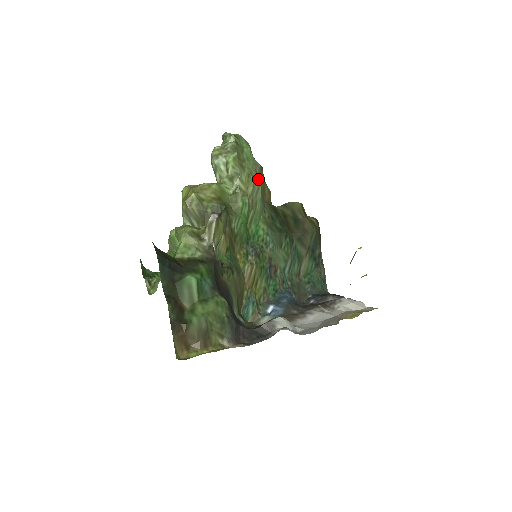
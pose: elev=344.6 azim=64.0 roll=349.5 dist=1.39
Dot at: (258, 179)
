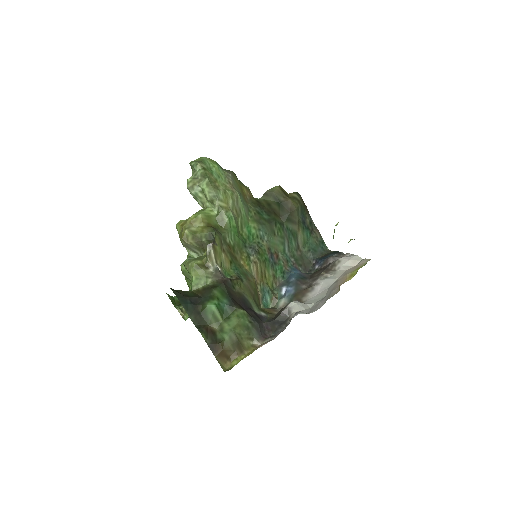
Dot at: (234, 189)
